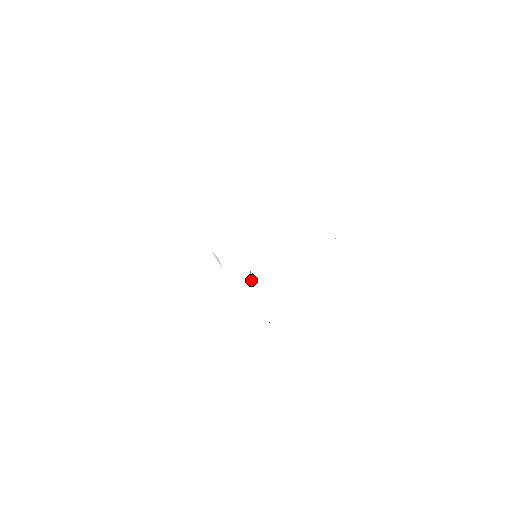
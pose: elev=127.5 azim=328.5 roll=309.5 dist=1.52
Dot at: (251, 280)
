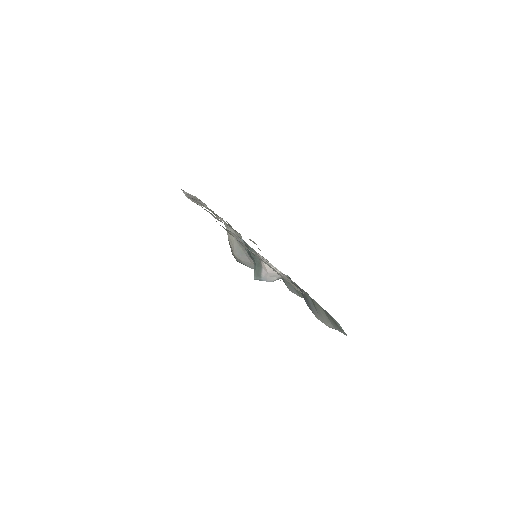
Dot at: occluded
